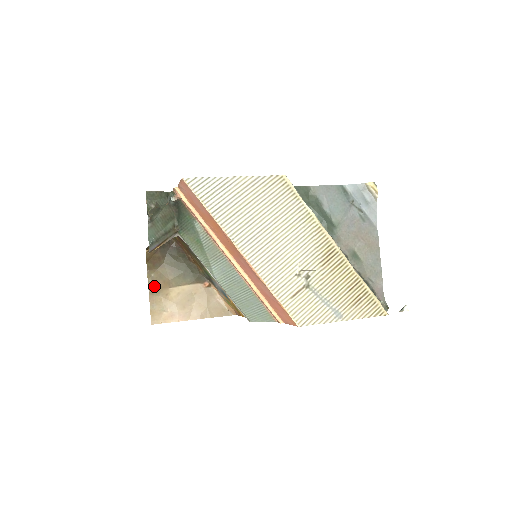
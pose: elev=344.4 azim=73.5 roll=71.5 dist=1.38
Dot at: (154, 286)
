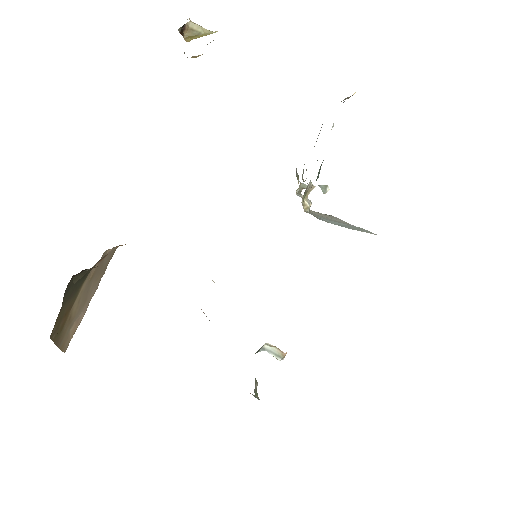
Dot at: (58, 333)
